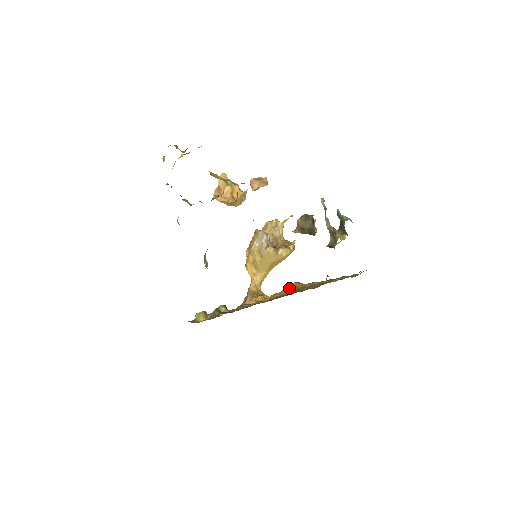
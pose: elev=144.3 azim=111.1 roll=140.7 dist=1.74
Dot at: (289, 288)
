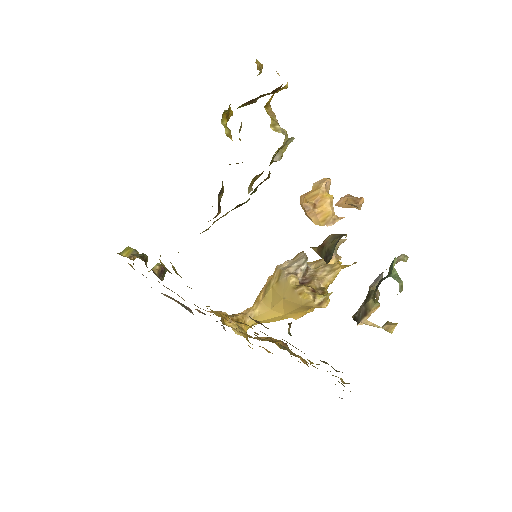
Dot at: occluded
